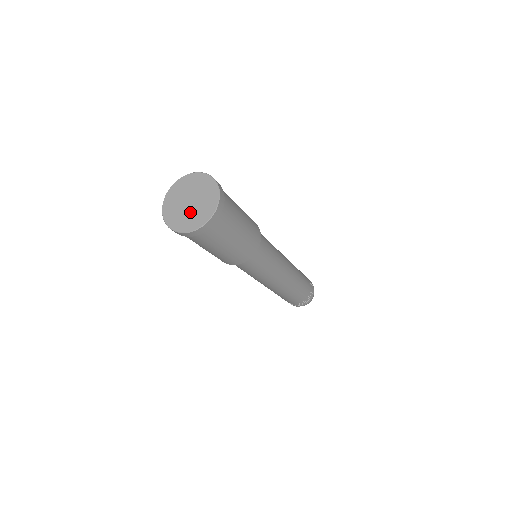
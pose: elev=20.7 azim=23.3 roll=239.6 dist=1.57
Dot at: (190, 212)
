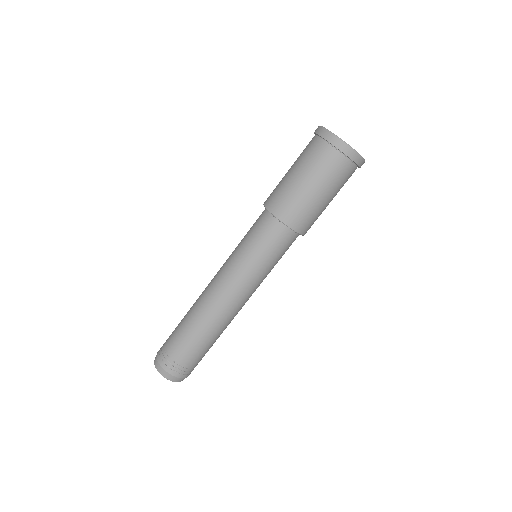
Dot at: occluded
